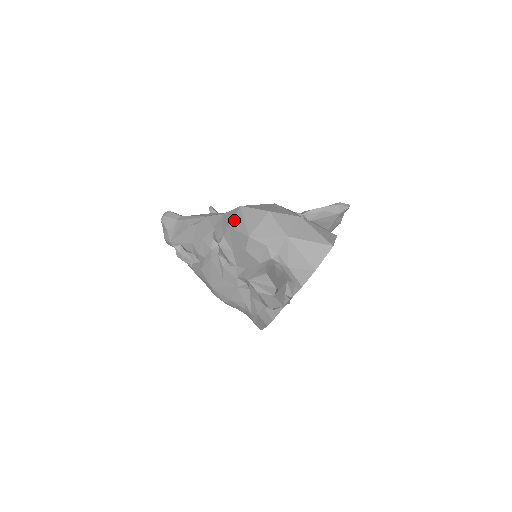
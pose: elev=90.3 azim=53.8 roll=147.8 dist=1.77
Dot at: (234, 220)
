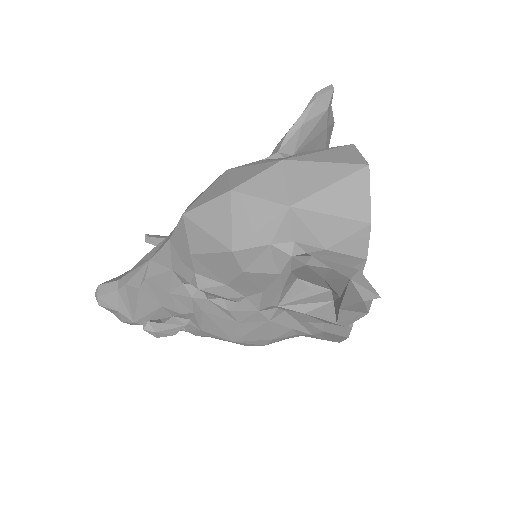
Dot at: (190, 241)
